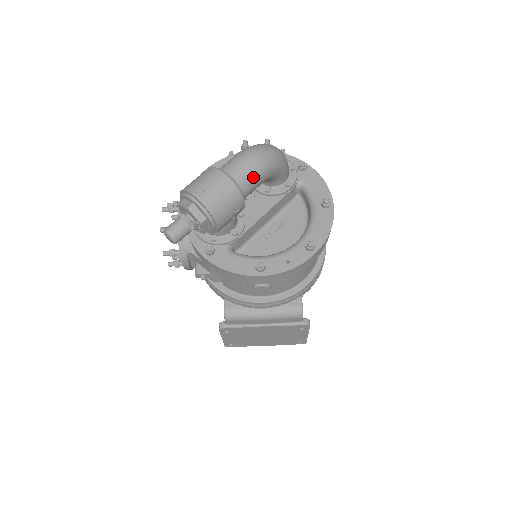
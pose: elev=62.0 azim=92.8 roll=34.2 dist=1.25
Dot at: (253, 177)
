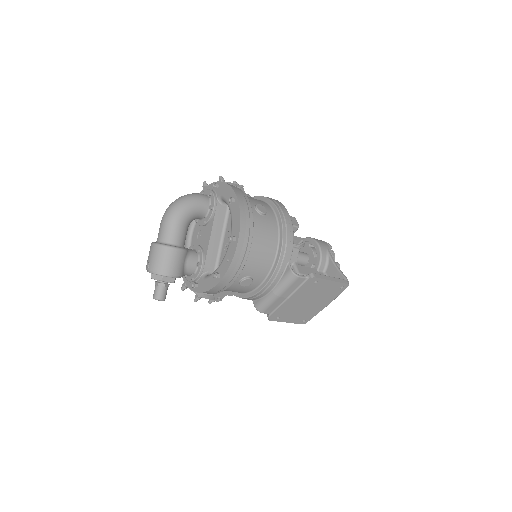
Dot at: (171, 230)
